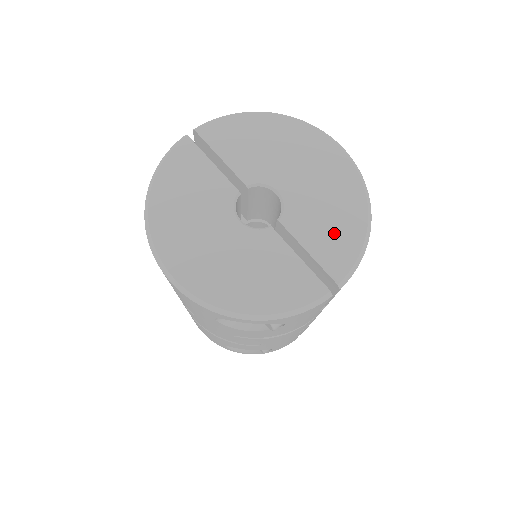
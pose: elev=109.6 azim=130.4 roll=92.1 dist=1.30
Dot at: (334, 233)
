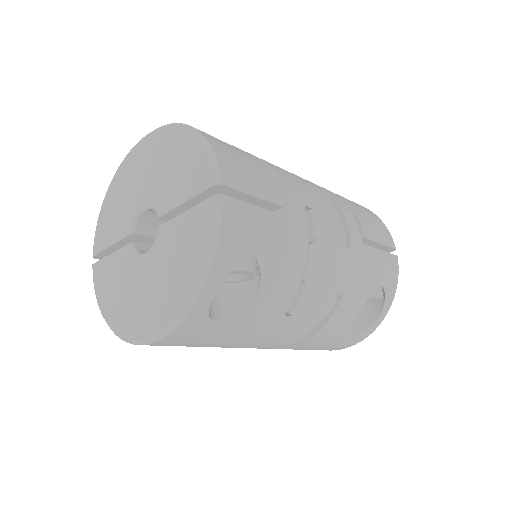
Dot at: (184, 170)
